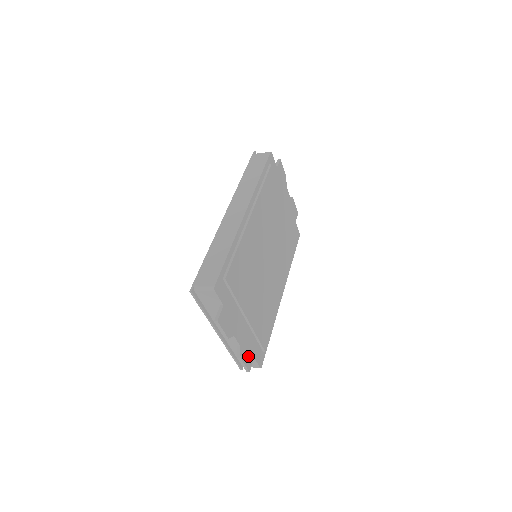
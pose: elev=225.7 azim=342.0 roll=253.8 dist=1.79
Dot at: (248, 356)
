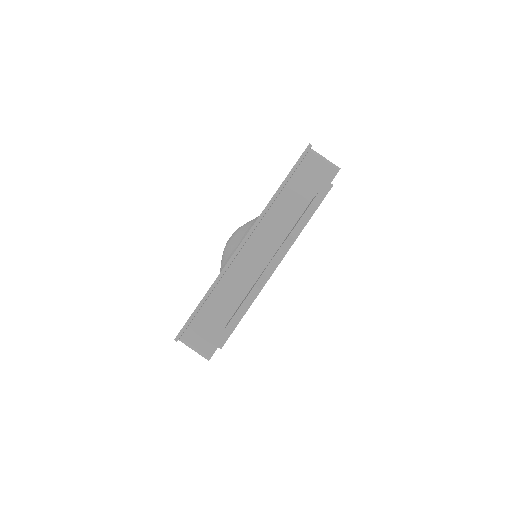
Dot at: occluded
